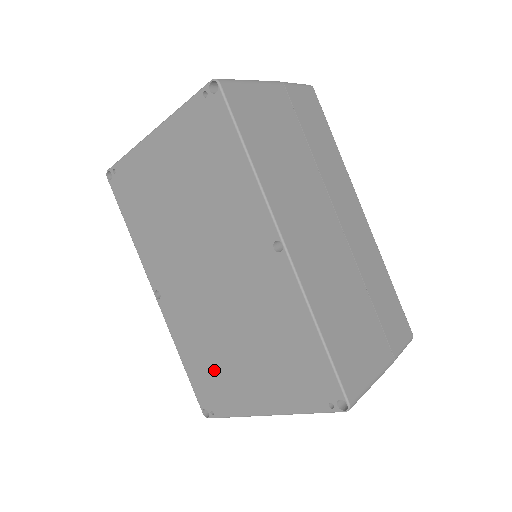
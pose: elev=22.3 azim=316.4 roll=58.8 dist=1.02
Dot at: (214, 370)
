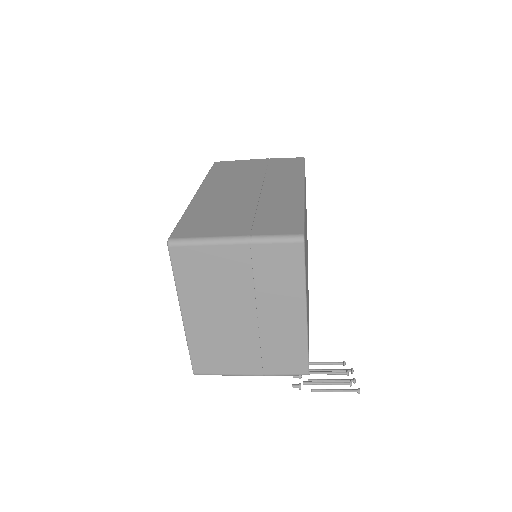
Dot at: occluded
